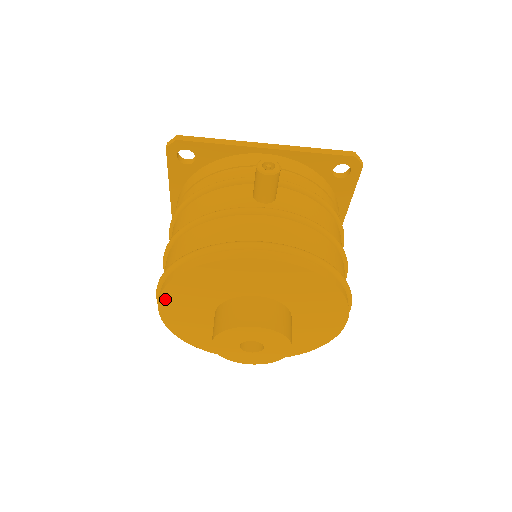
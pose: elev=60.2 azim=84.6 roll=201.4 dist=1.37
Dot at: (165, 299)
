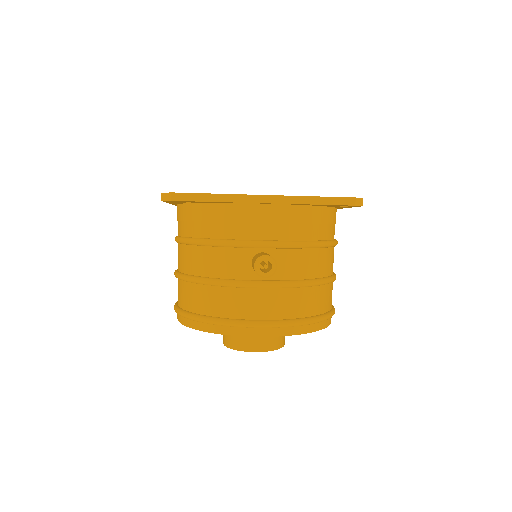
Dot at: occluded
